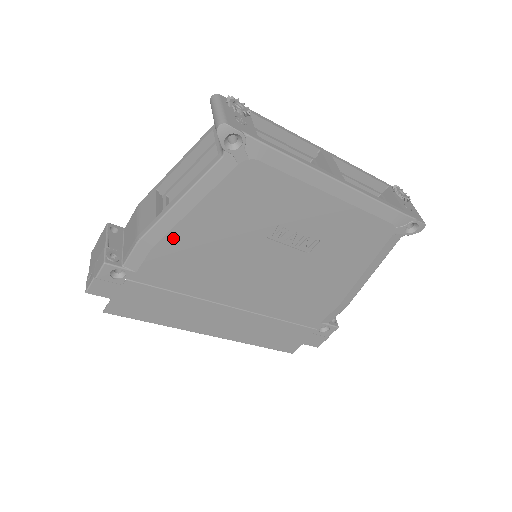
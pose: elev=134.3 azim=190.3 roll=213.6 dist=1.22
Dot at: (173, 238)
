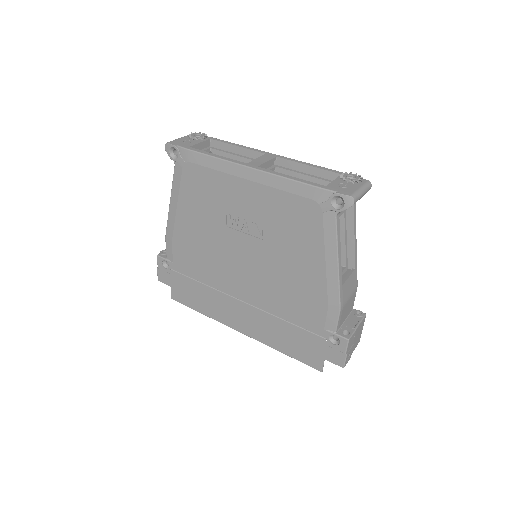
Dot at: (178, 232)
